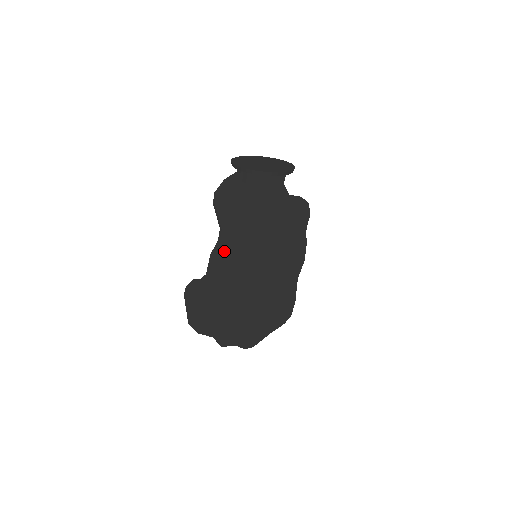
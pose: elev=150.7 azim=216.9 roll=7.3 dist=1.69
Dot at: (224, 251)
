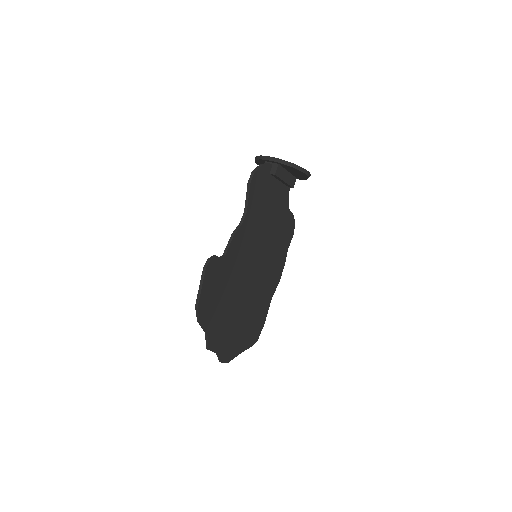
Dot at: (241, 236)
